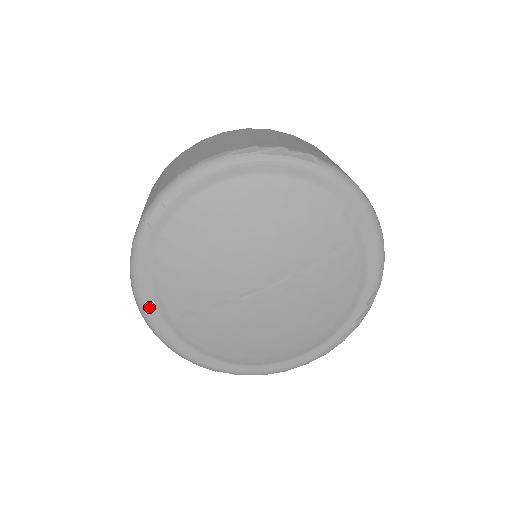
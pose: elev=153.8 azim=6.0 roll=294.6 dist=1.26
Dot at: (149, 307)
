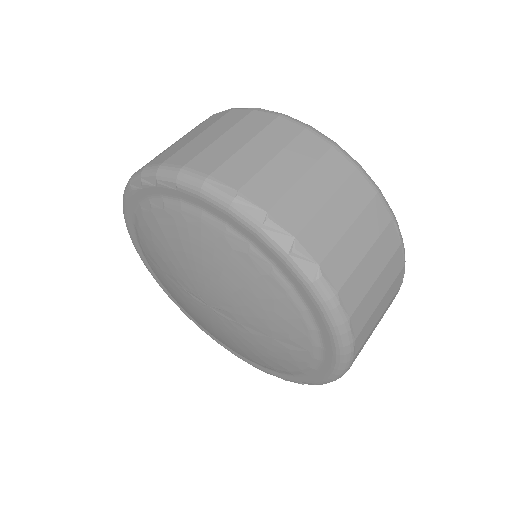
Dot at: (129, 226)
